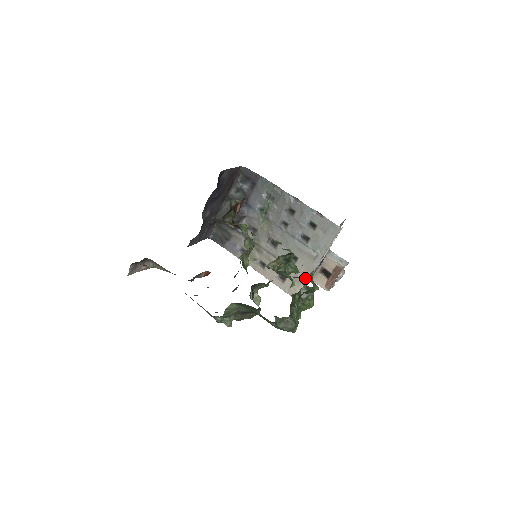
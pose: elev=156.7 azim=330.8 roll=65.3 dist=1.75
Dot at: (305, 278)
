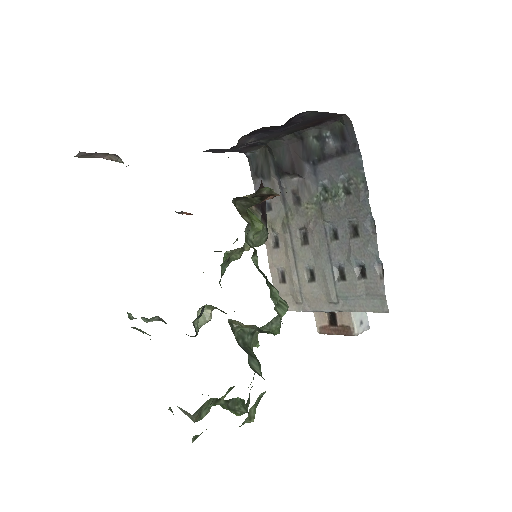
Dot at: (304, 306)
